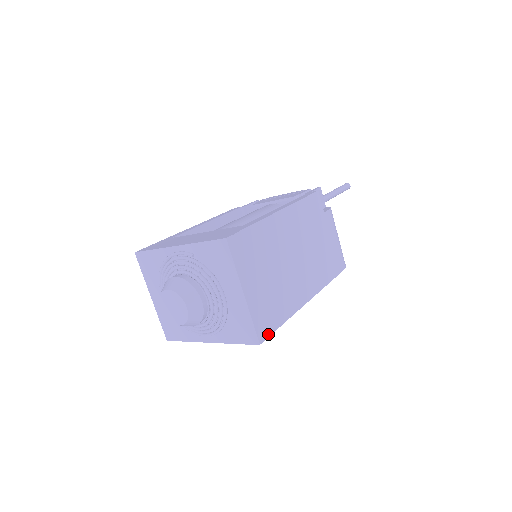
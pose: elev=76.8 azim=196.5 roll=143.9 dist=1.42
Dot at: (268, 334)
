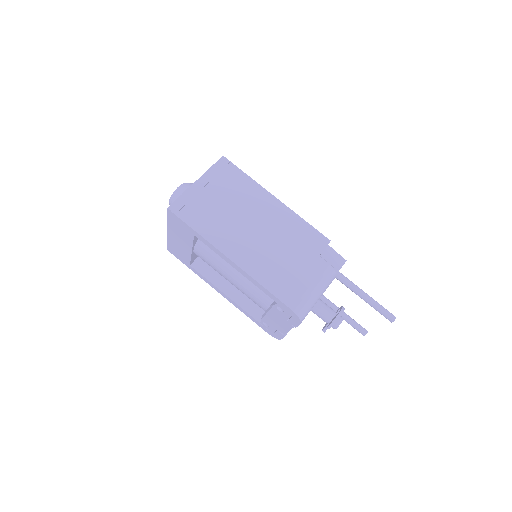
Dot at: (179, 215)
